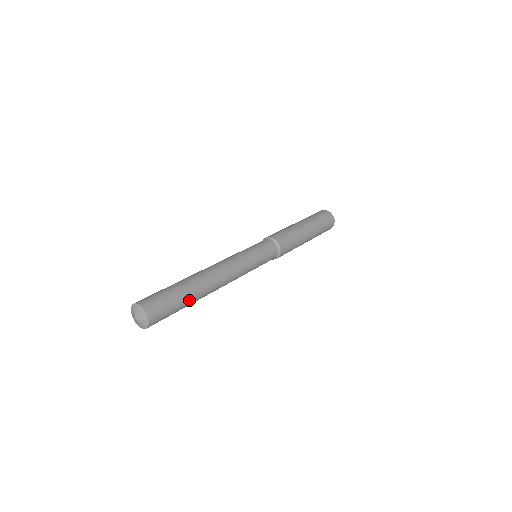
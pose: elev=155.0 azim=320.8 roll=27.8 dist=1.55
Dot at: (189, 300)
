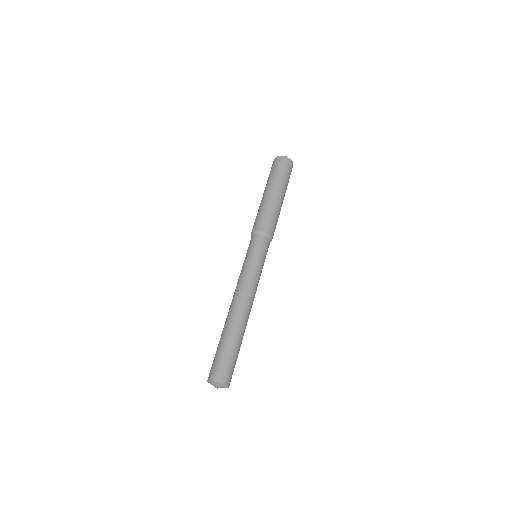
Dot at: (237, 342)
